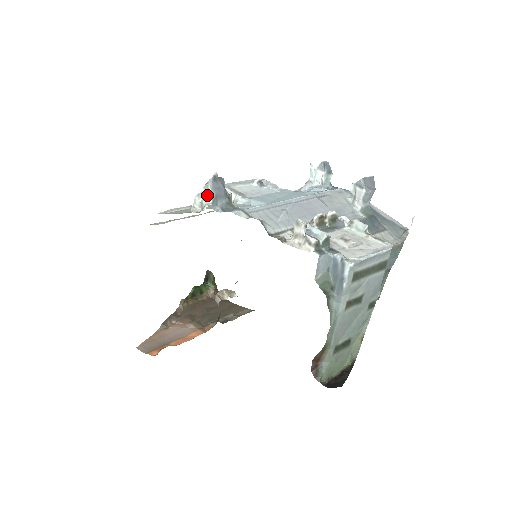
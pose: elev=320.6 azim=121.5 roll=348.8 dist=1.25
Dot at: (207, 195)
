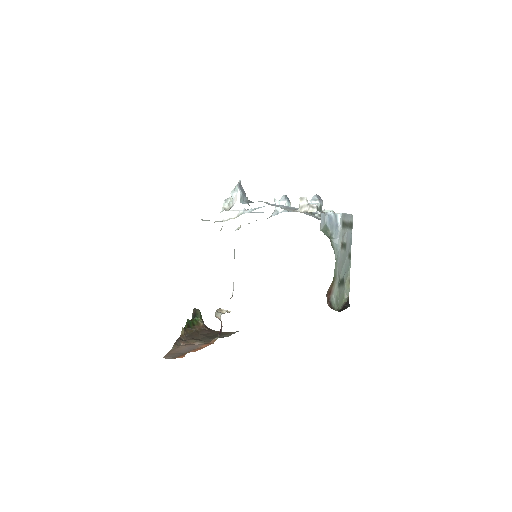
Dot at: (236, 195)
